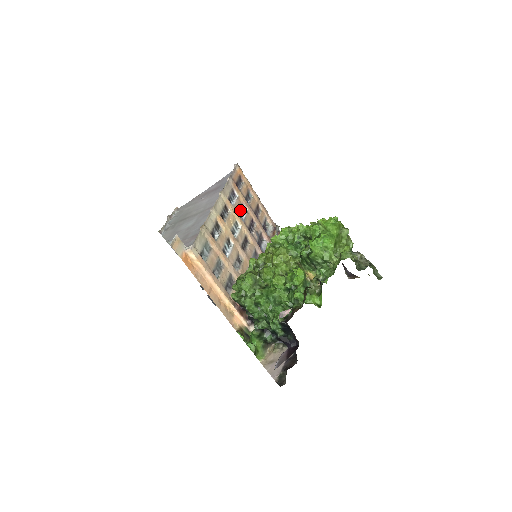
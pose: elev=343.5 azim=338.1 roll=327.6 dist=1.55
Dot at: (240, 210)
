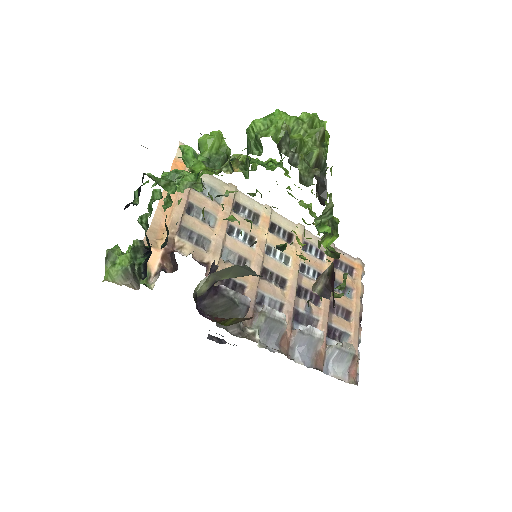
Dot at: (310, 267)
